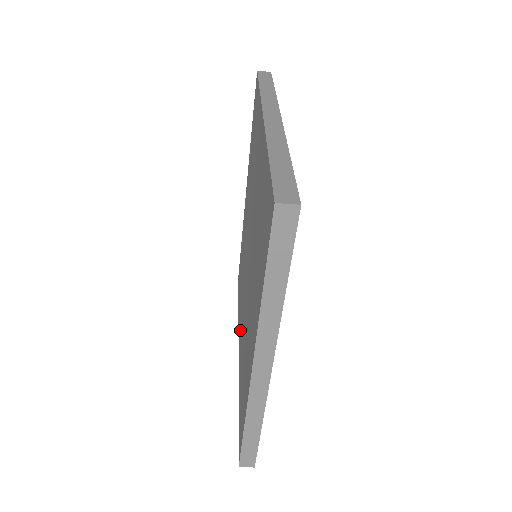
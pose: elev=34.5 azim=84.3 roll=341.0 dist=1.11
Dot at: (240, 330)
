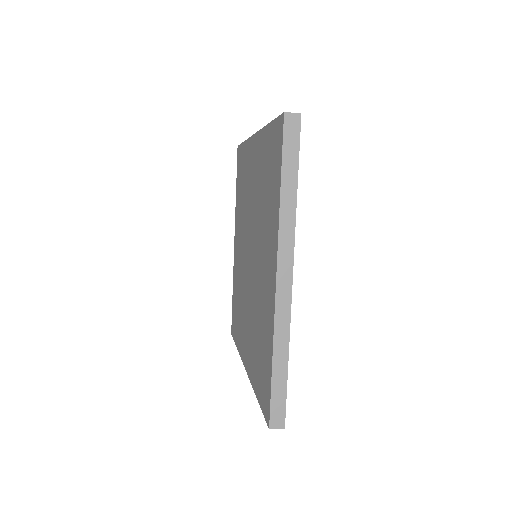
Dot at: (246, 343)
